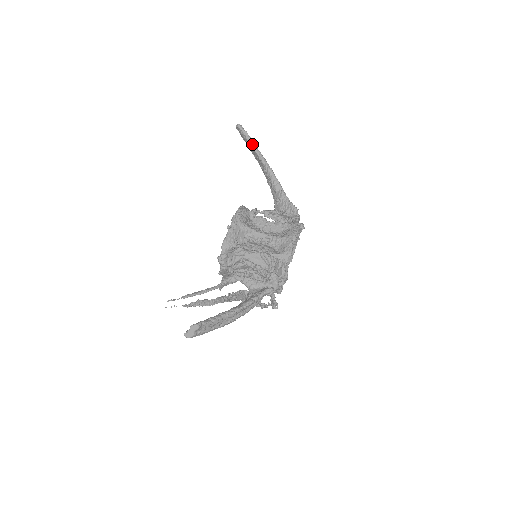
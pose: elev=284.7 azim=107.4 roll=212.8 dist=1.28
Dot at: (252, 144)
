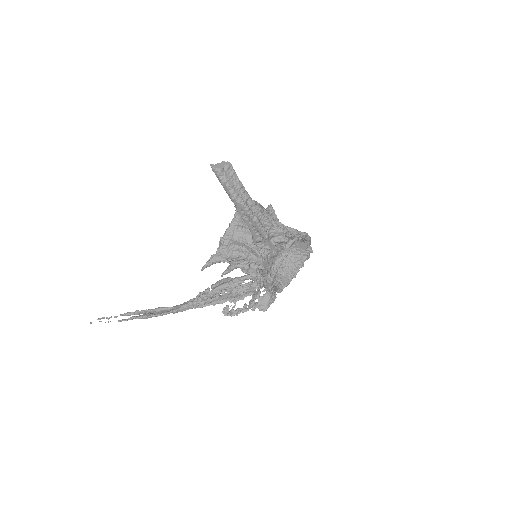
Dot at: (276, 217)
